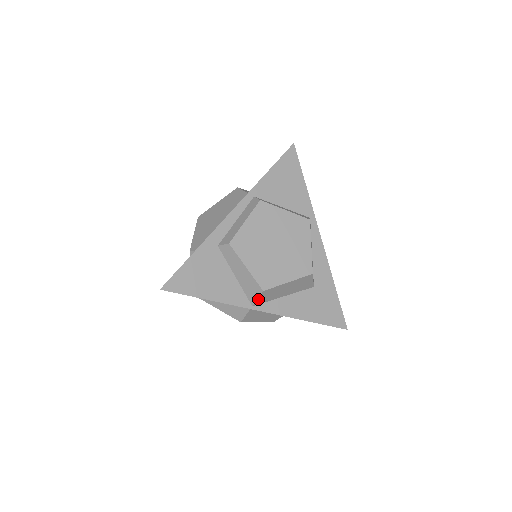
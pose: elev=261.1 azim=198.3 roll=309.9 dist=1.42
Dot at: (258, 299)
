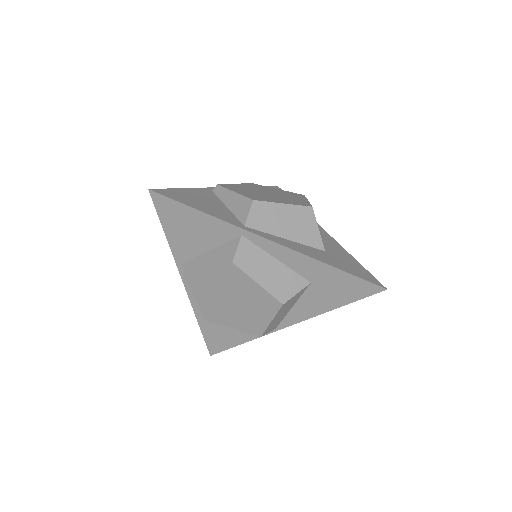
Dot at: (270, 331)
